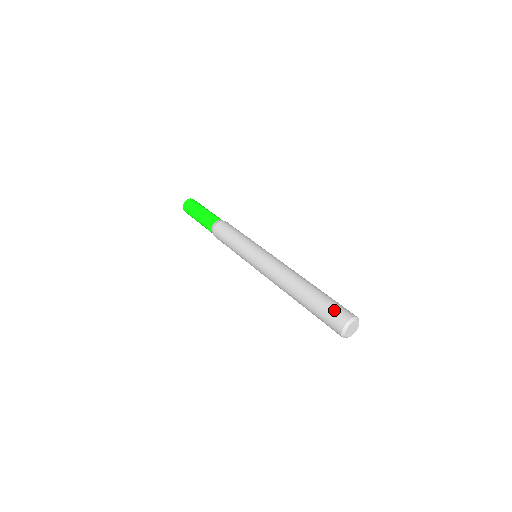
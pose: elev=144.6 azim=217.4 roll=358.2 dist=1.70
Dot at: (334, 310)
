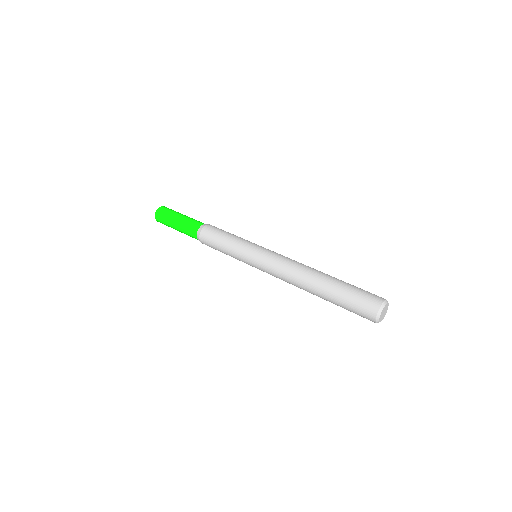
Dot at: (364, 295)
